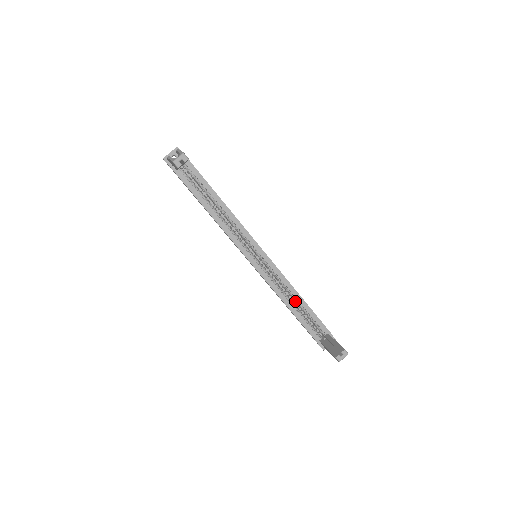
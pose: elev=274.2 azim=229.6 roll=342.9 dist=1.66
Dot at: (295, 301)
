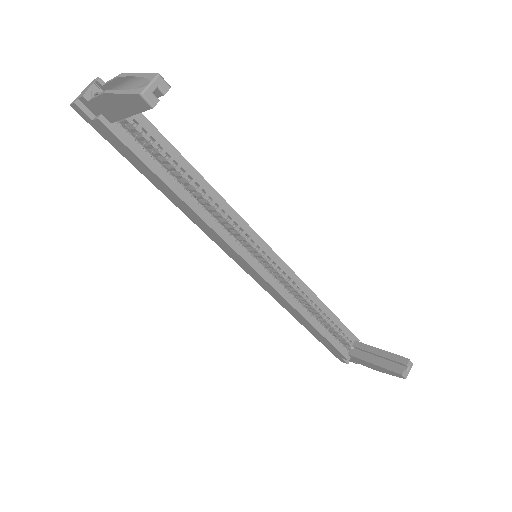
Dot at: (313, 309)
